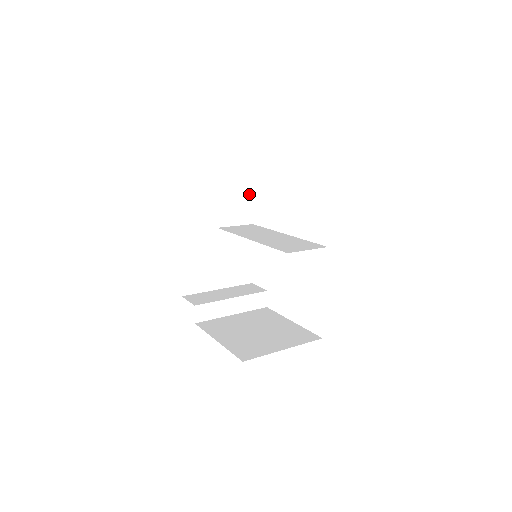
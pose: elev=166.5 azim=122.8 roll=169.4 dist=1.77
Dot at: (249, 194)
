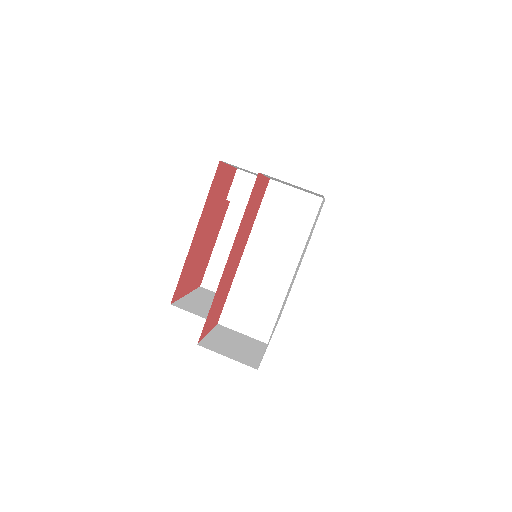
Dot at: occluded
